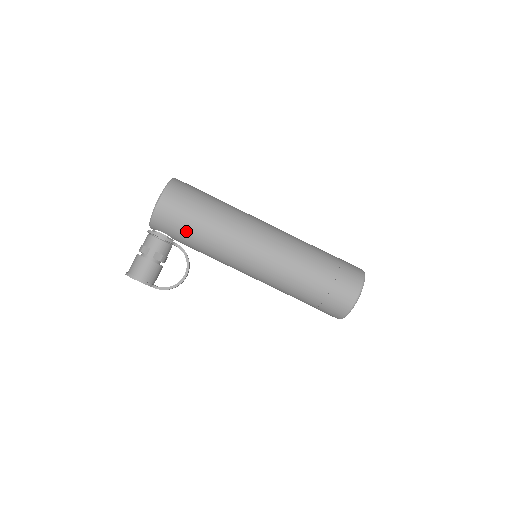
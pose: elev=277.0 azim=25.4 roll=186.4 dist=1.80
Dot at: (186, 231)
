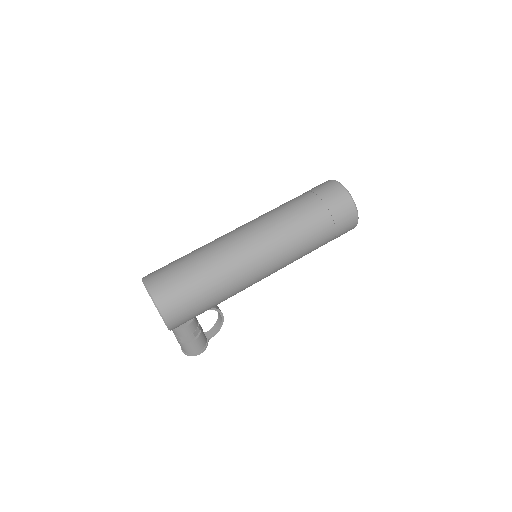
Dot at: occluded
